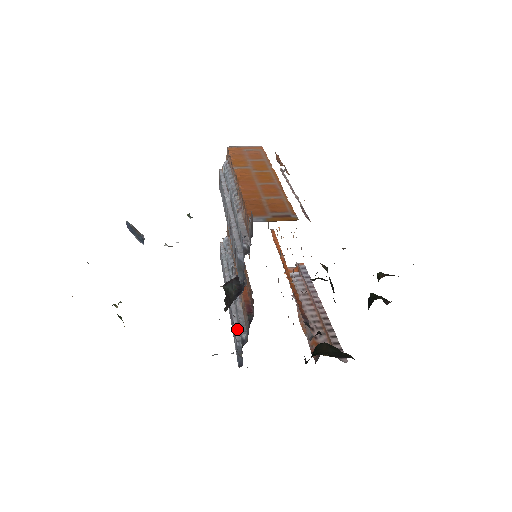
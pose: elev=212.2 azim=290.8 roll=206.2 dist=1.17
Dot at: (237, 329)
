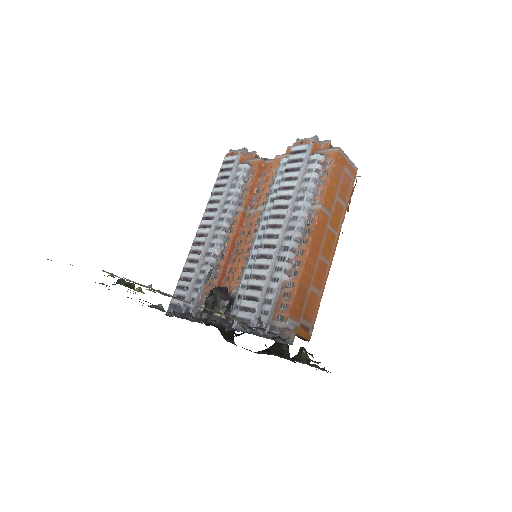
Dot at: (191, 290)
